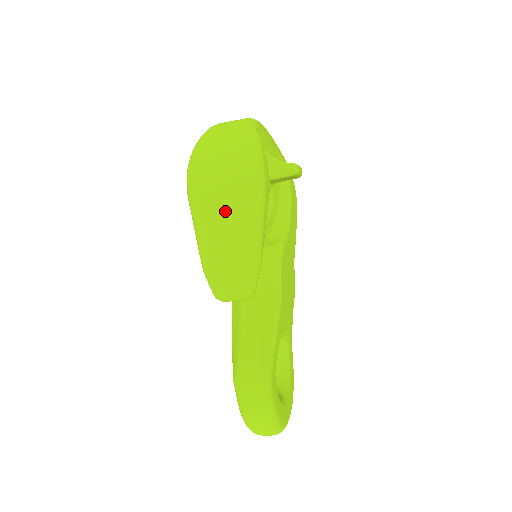
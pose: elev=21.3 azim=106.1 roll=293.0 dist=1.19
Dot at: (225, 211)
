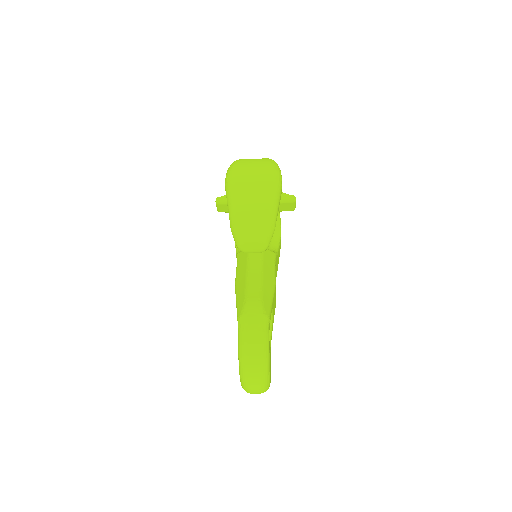
Dot at: (254, 193)
